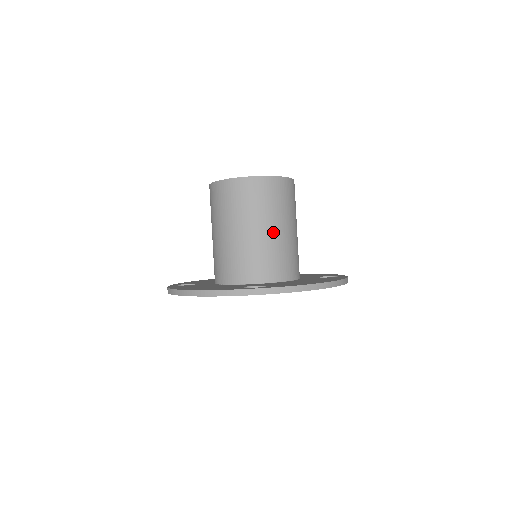
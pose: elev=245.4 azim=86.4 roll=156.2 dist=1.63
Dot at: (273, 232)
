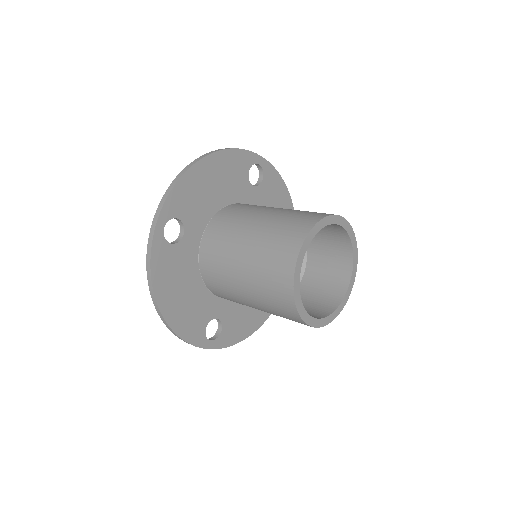
Dot at: occluded
